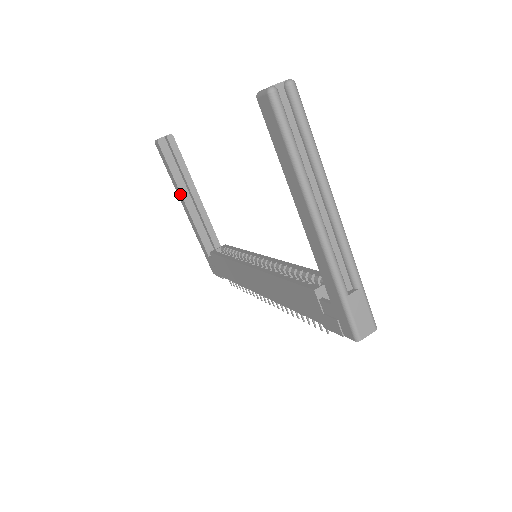
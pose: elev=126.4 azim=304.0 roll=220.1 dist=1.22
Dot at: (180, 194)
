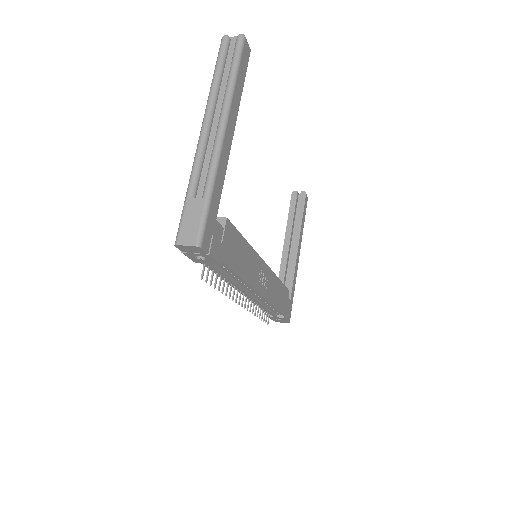
Dot at: (285, 238)
